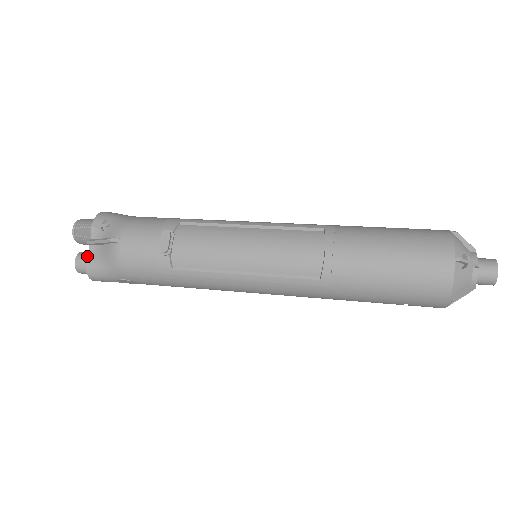
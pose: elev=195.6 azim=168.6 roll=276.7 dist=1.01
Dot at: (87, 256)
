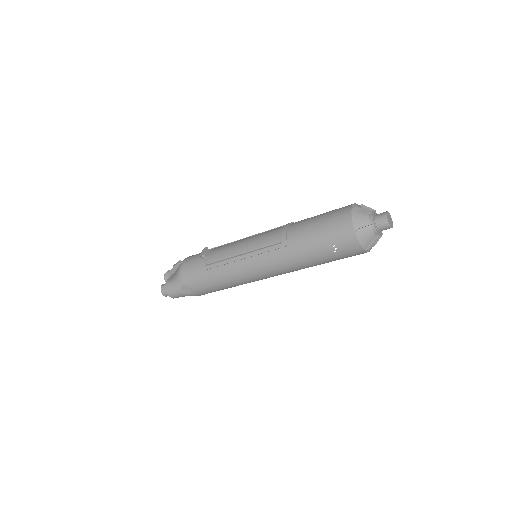
Dot at: (167, 280)
